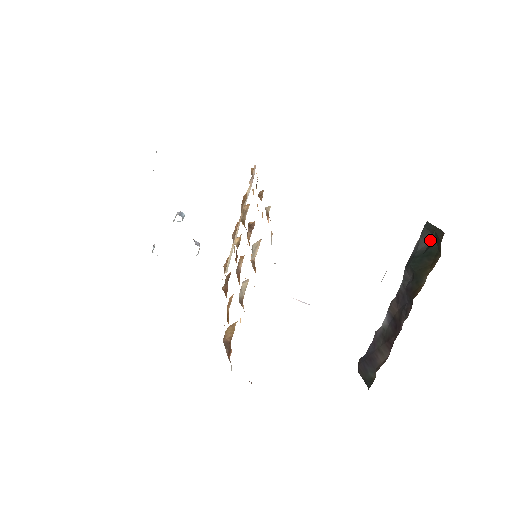
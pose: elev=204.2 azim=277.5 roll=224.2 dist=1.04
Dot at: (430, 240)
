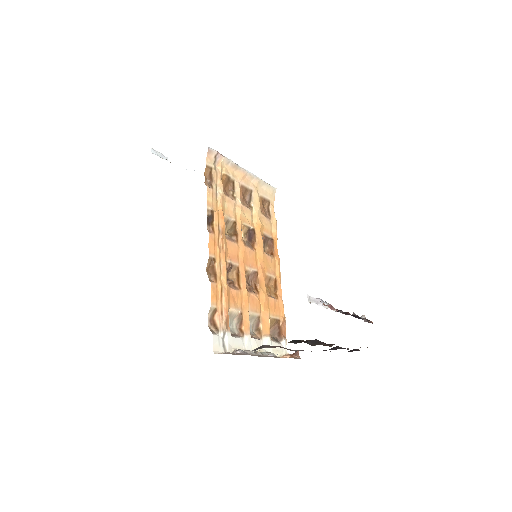
Dot at: occluded
